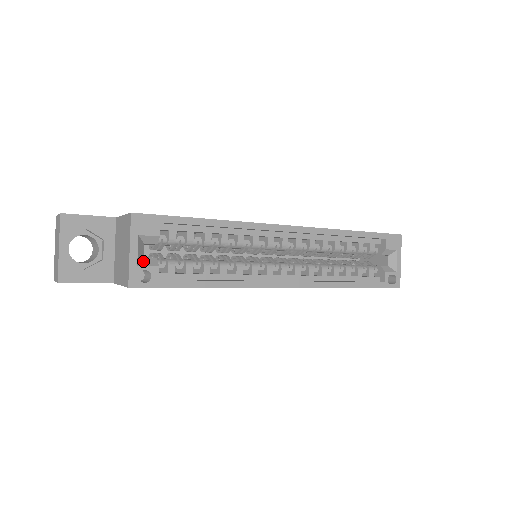
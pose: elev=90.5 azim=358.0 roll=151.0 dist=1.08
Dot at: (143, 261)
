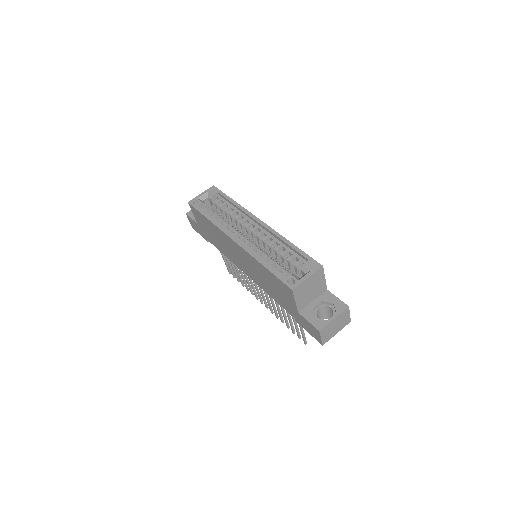
Dot at: (201, 200)
